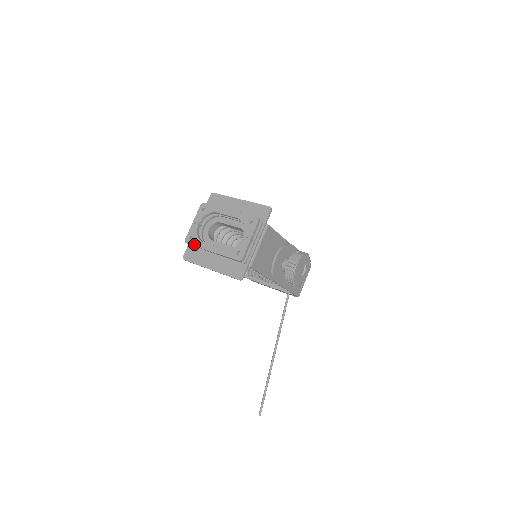
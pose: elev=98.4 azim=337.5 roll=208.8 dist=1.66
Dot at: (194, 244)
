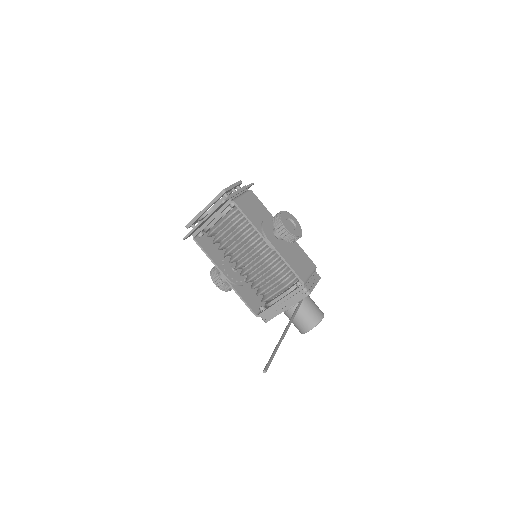
Dot at: (191, 220)
